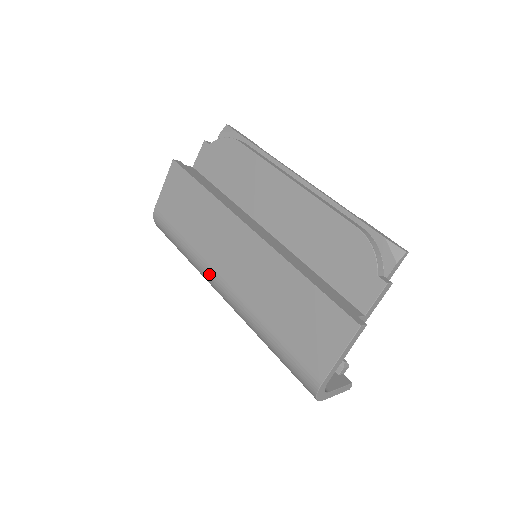
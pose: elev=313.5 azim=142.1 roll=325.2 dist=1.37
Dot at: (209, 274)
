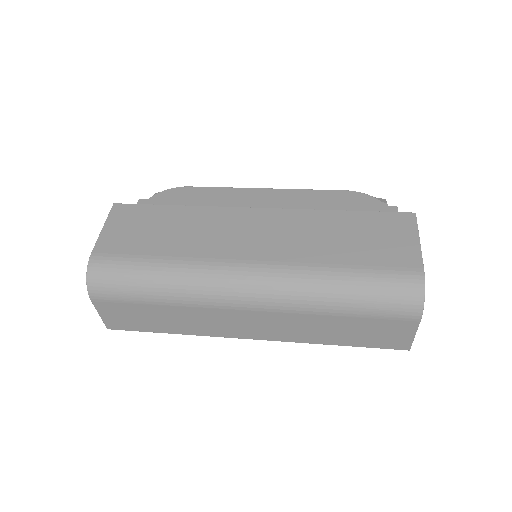
Dot at: (222, 268)
